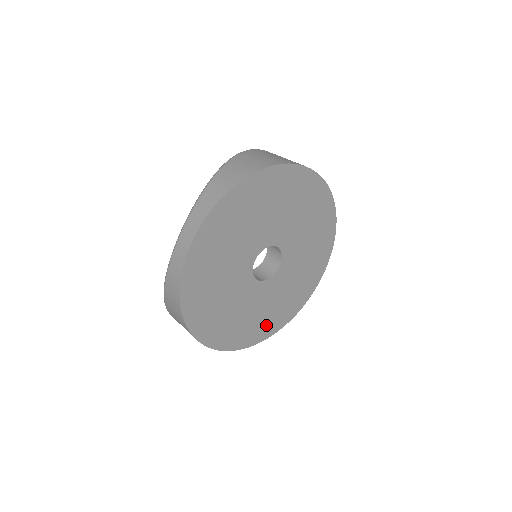
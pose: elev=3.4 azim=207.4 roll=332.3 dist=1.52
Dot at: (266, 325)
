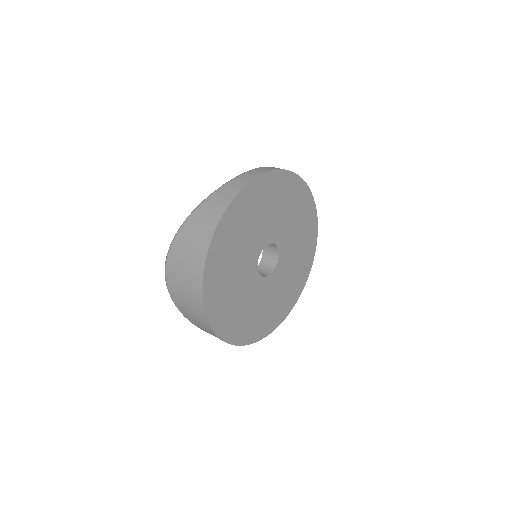
Dot at: (227, 318)
